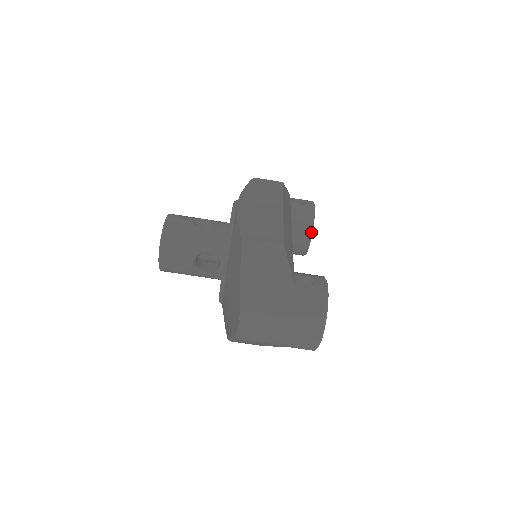
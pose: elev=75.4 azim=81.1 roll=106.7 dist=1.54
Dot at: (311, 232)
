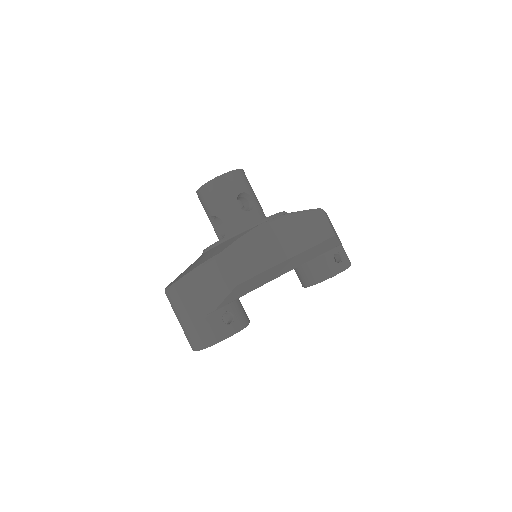
Dot at: (315, 283)
